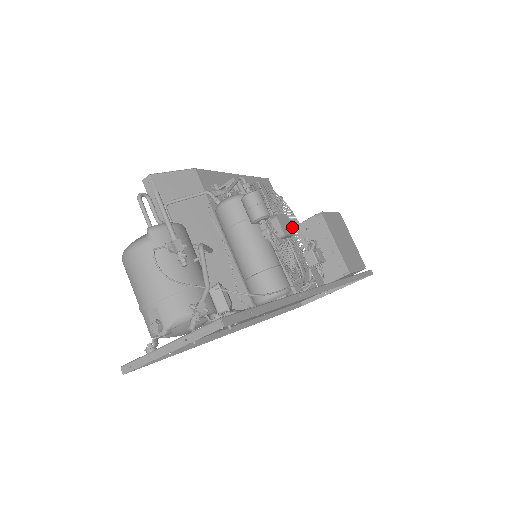
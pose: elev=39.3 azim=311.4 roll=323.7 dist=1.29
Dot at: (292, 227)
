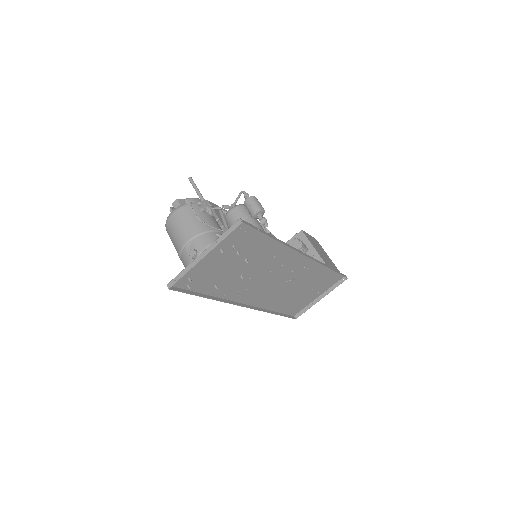
Dot at: occluded
